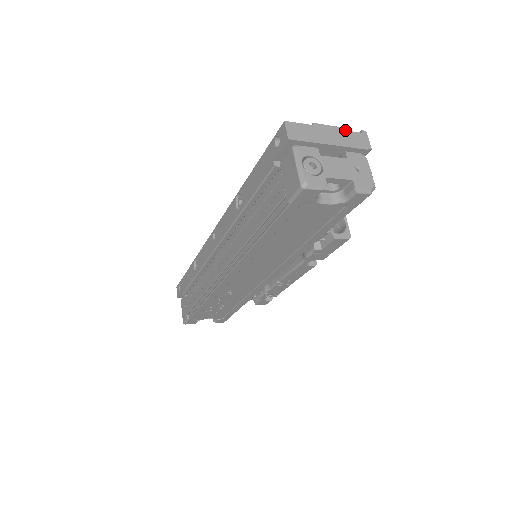
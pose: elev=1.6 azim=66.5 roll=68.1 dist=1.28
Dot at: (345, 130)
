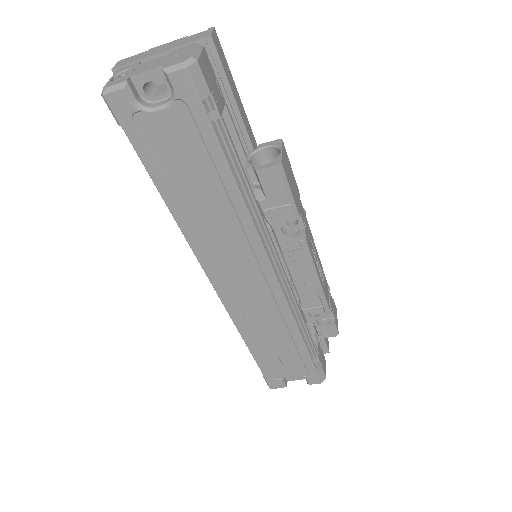
Dot at: (186, 37)
